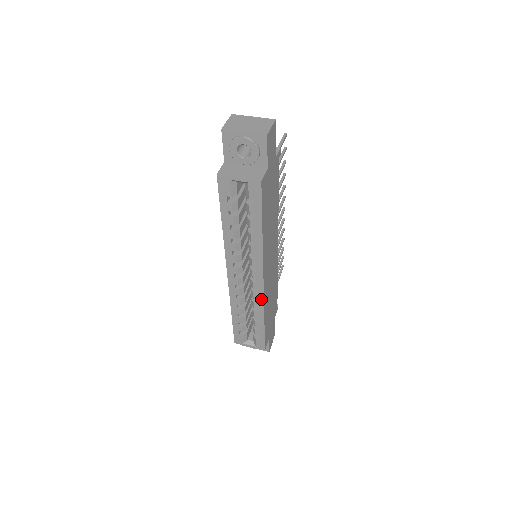
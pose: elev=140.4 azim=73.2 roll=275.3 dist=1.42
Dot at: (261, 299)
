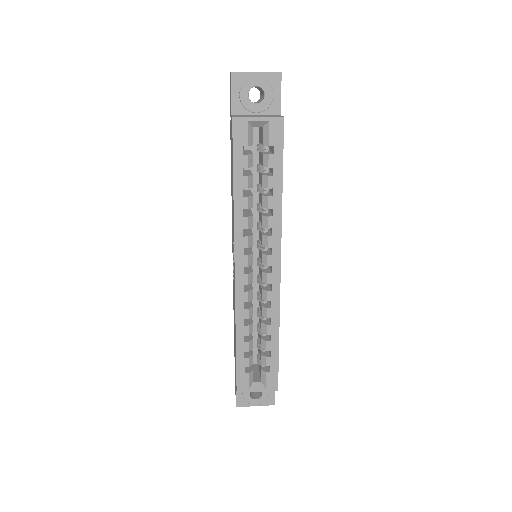
Dot at: (276, 299)
